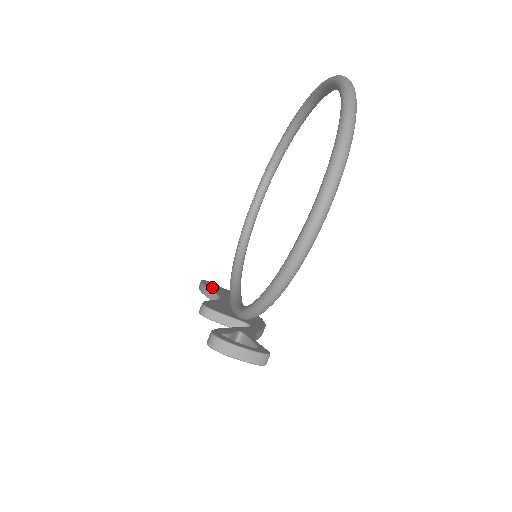
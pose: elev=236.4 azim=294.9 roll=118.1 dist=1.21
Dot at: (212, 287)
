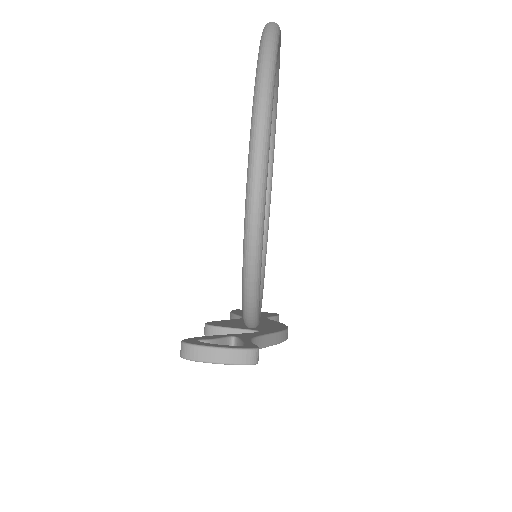
Dot at: (241, 312)
